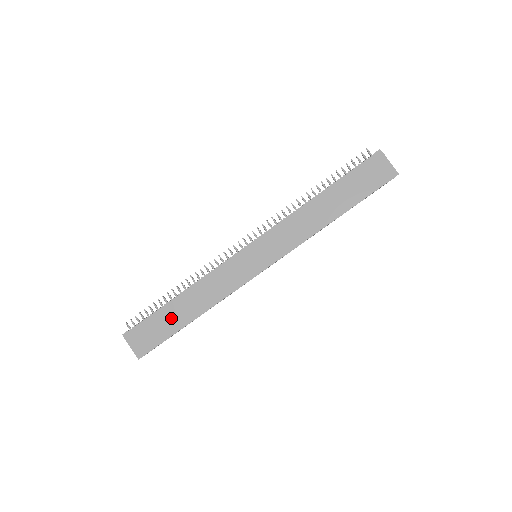
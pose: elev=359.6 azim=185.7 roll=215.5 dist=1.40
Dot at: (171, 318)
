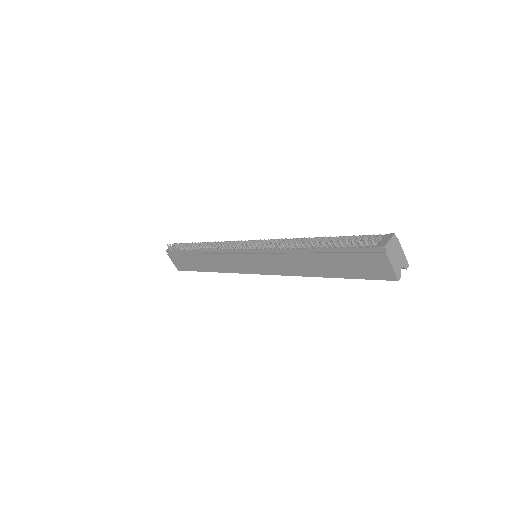
Dot at: (194, 262)
